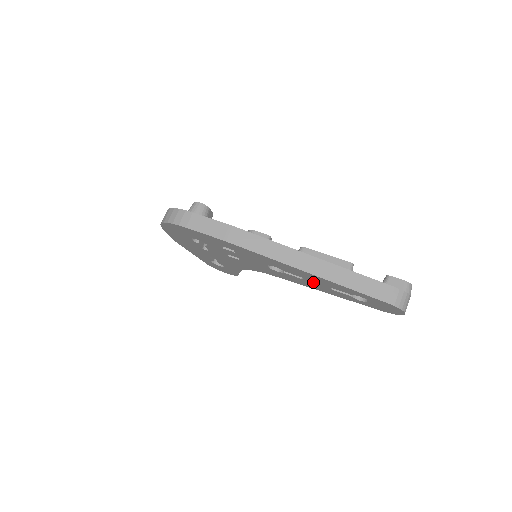
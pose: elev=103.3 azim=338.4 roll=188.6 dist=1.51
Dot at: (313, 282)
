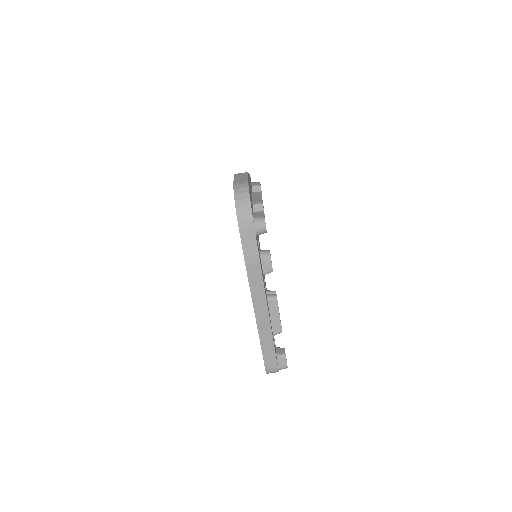
Dot at: occluded
